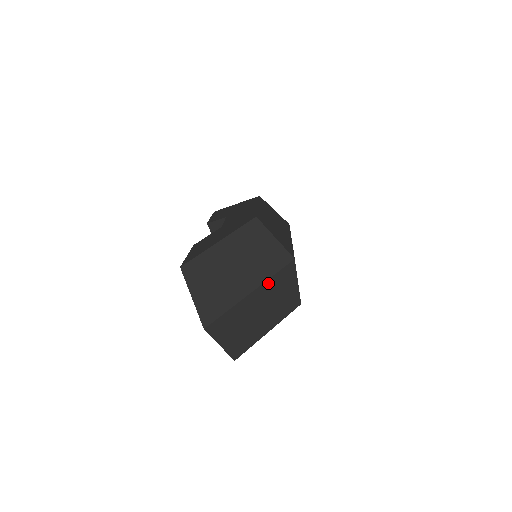
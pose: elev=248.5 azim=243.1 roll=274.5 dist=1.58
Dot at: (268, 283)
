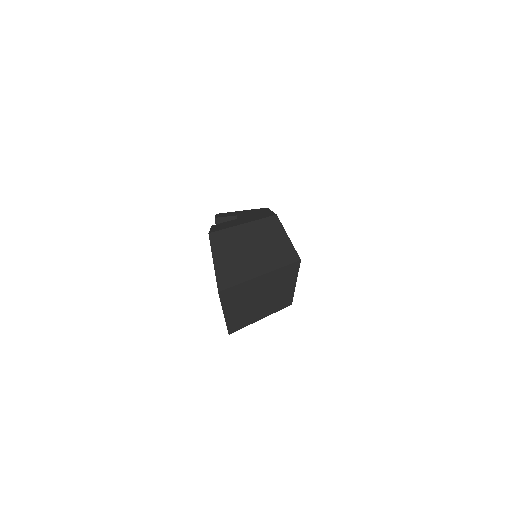
Dot at: (276, 272)
